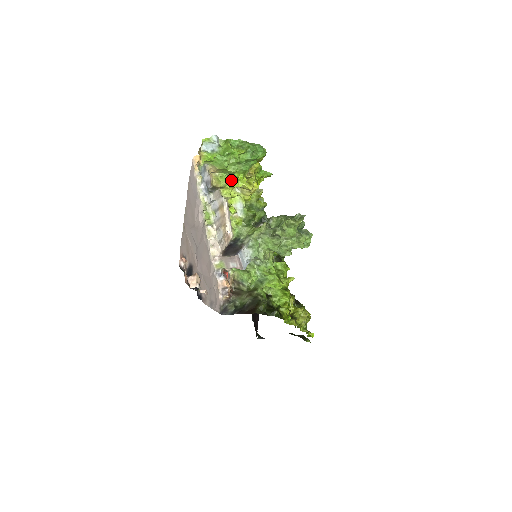
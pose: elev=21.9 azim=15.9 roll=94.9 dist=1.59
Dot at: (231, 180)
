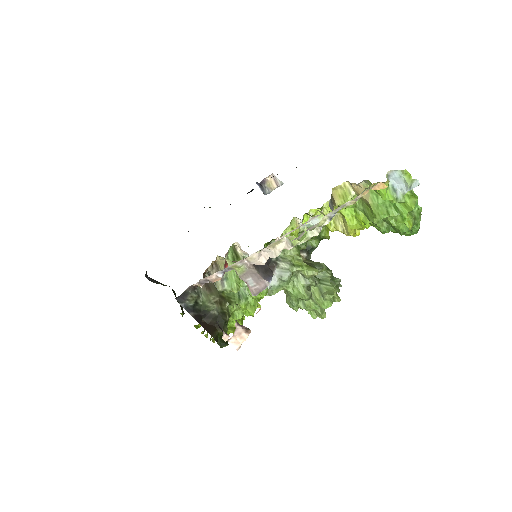
Dot at: (352, 210)
